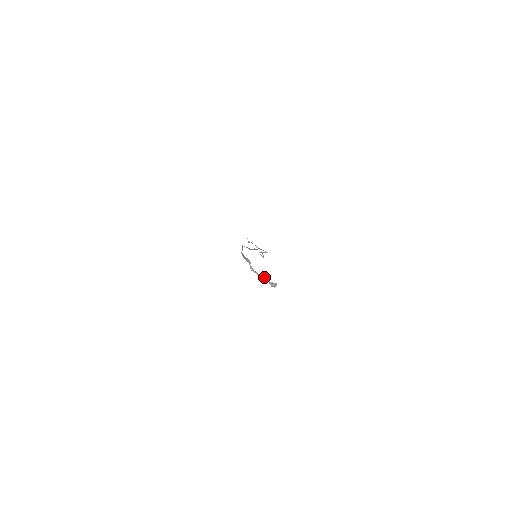
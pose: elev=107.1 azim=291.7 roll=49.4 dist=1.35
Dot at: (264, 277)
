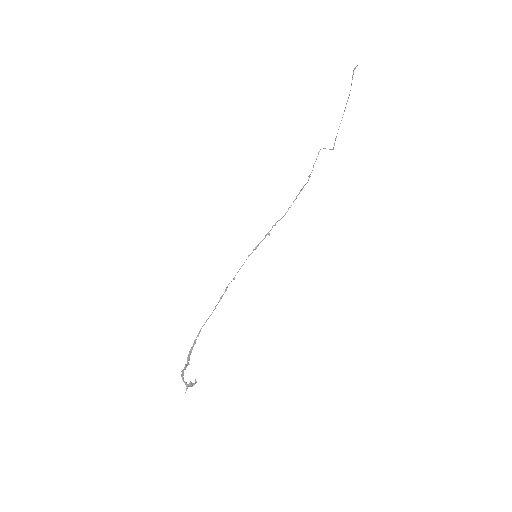
Dot at: (186, 383)
